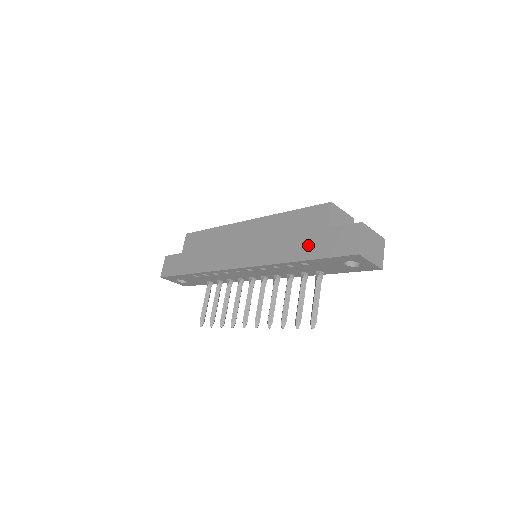
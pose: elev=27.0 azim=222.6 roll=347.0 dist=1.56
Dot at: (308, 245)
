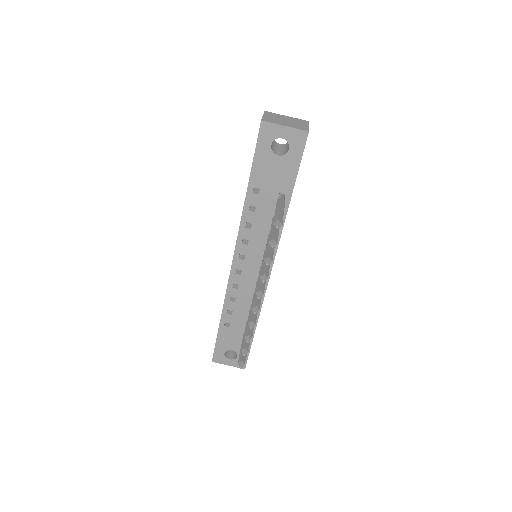
Dot at: occluded
